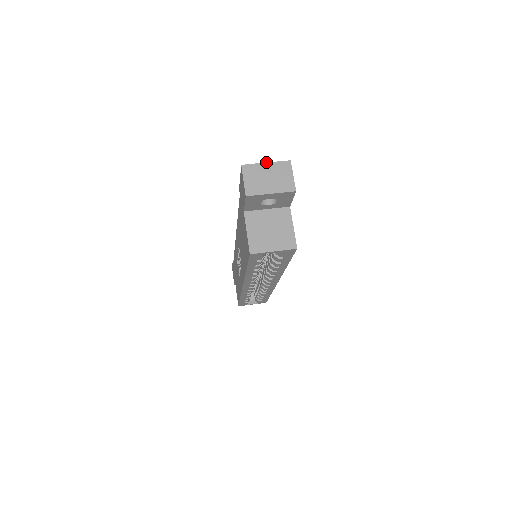
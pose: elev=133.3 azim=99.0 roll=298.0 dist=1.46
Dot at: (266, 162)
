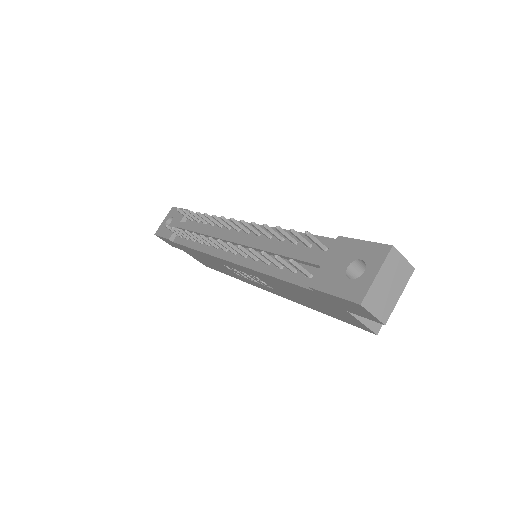
Dot at: (377, 274)
